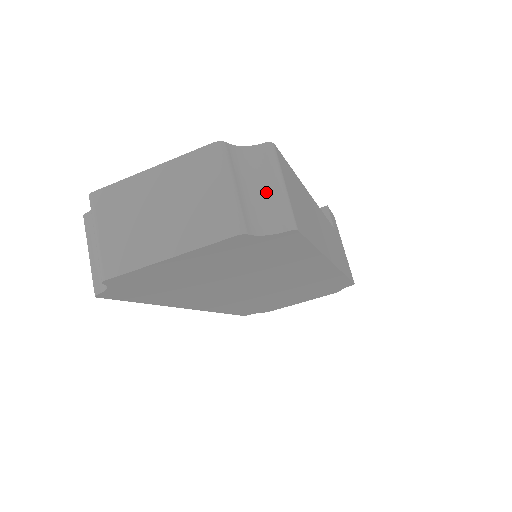
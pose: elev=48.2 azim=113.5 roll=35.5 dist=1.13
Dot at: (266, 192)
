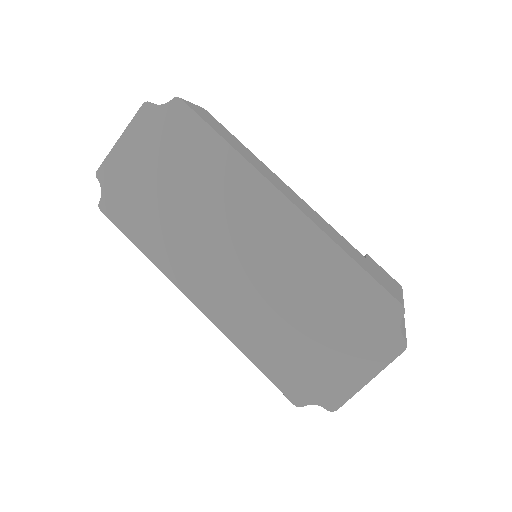
Dot at: occluded
